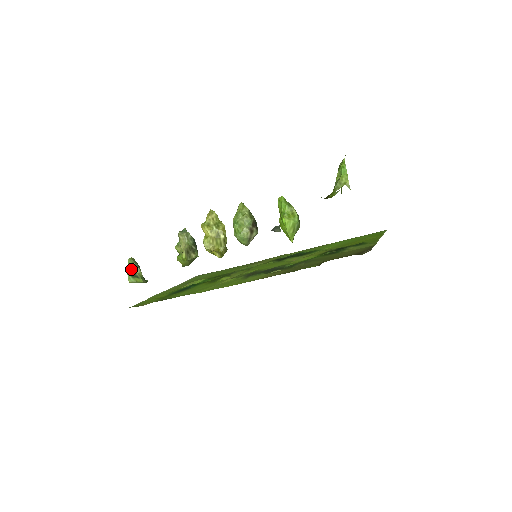
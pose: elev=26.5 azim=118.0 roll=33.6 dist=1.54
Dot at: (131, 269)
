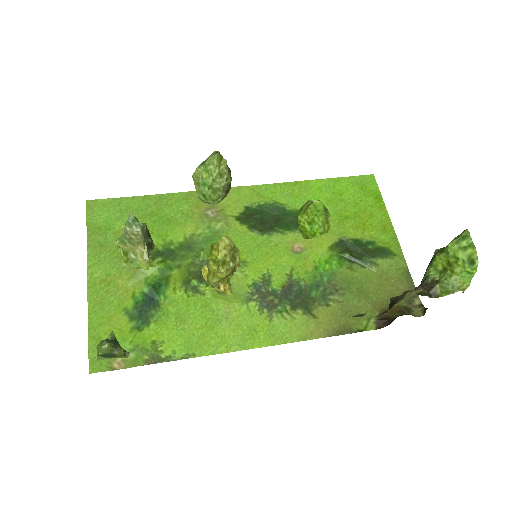
Dot at: (107, 353)
